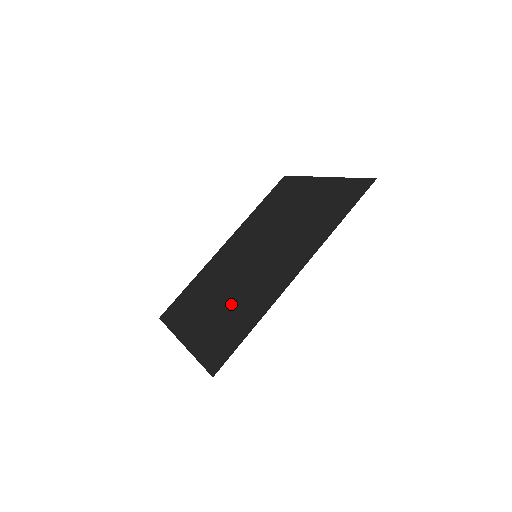
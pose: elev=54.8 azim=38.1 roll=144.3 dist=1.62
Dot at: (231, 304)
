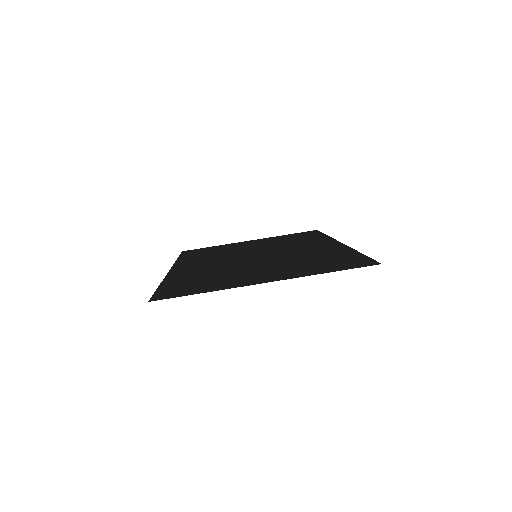
Dot at: (292, 261)
